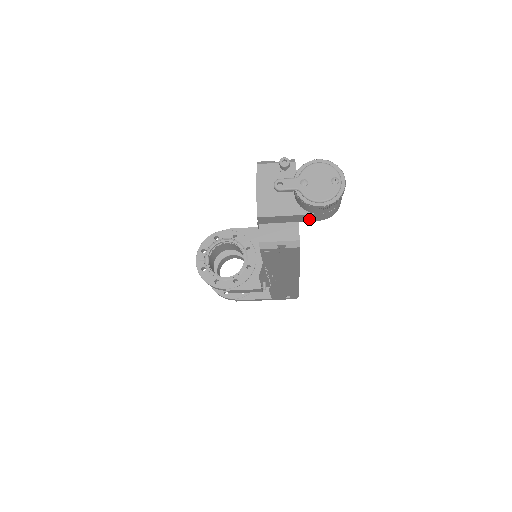
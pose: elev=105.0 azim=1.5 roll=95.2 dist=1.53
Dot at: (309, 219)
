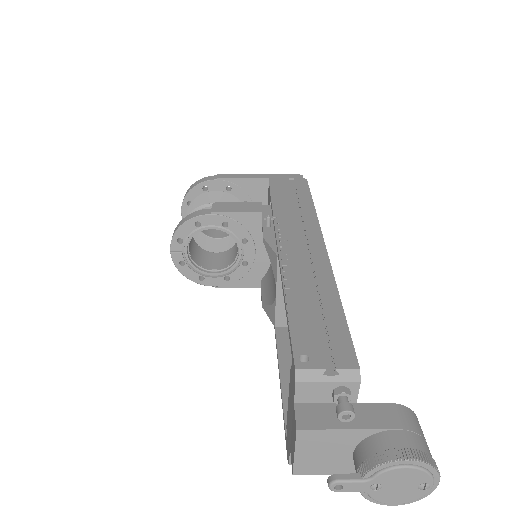
Dot at: occluded
